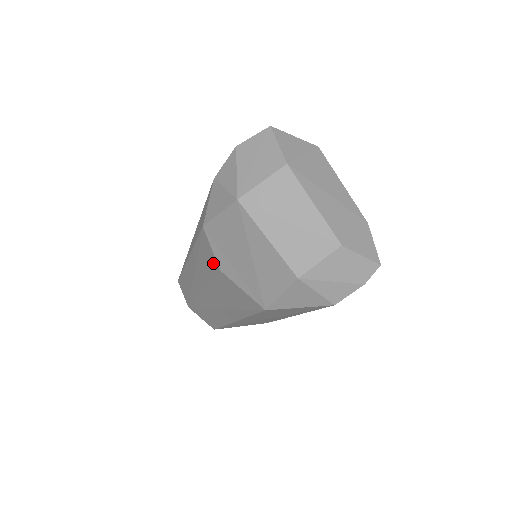
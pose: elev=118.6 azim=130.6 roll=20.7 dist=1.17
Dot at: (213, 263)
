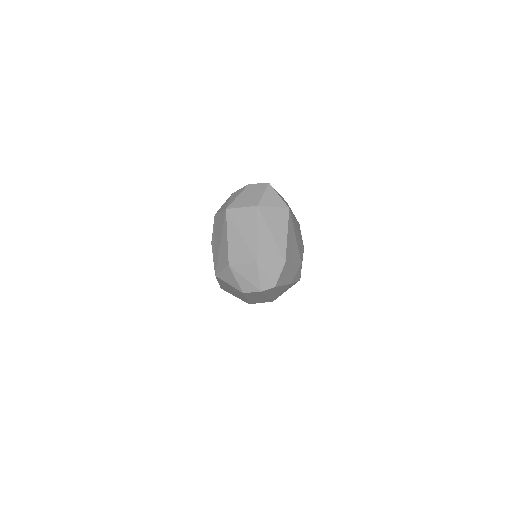
Dot at: occluded
